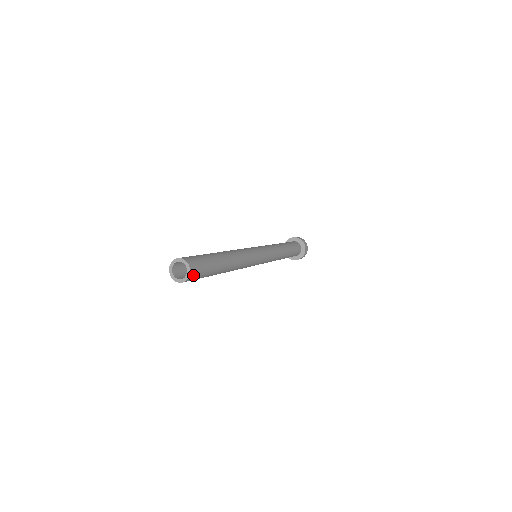
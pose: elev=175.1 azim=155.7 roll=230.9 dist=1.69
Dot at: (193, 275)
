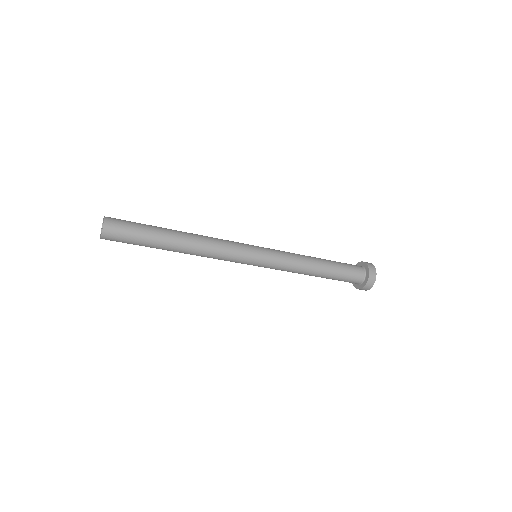
Dot at: (108, 237)
